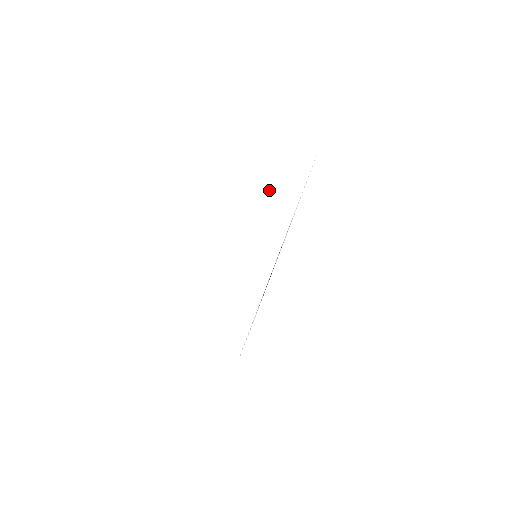
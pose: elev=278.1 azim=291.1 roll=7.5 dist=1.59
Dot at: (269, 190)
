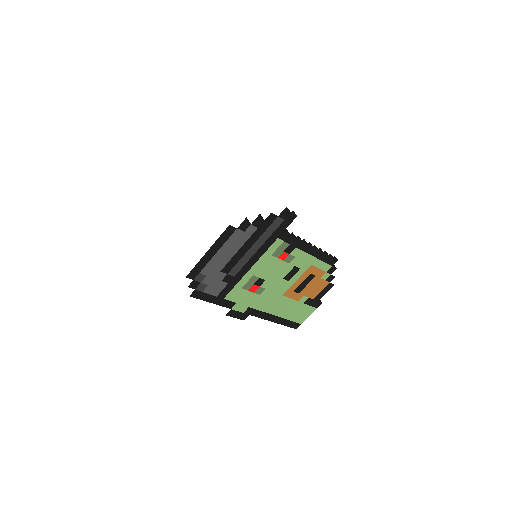
Dot at: (190, 184)
